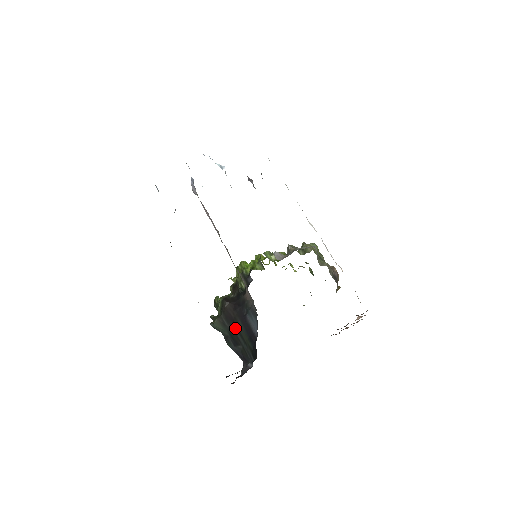
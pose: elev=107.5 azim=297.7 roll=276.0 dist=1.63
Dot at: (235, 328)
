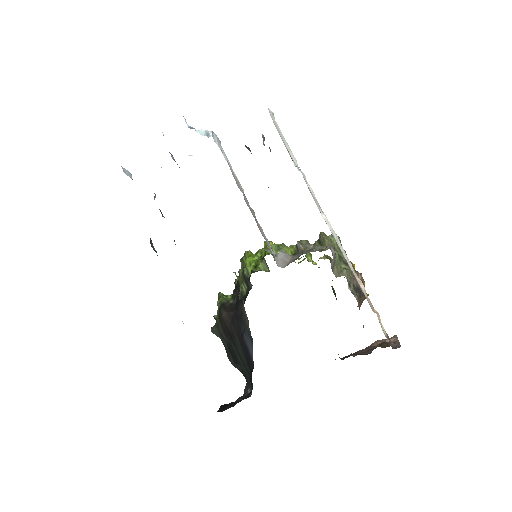
Dot at: (233, 345)
